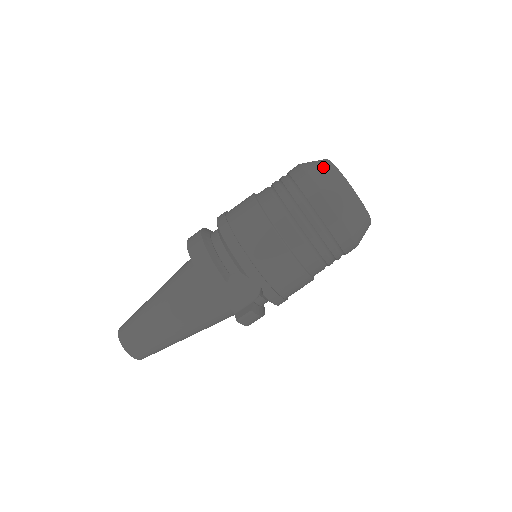
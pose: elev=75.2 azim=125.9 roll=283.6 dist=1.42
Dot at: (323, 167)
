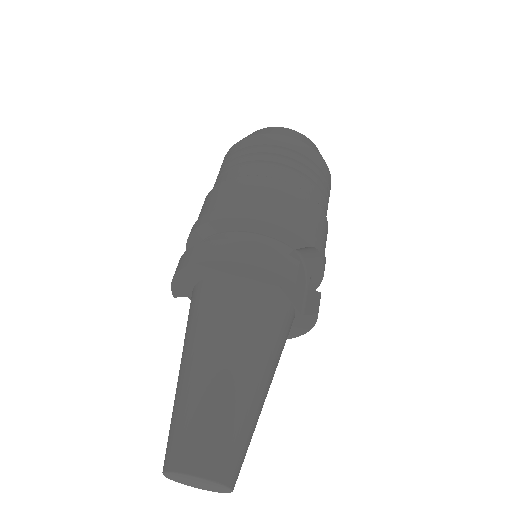
Dot at: (271, 129)
